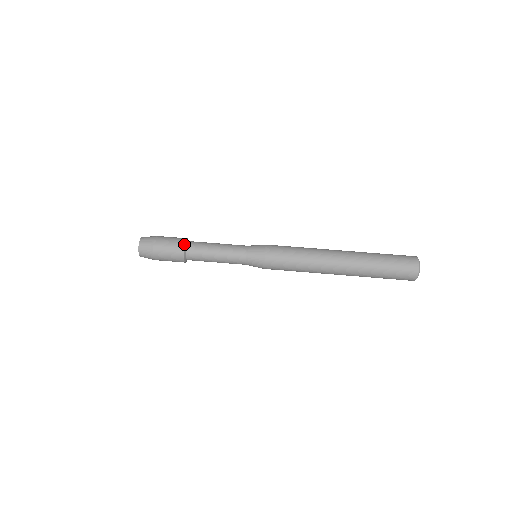
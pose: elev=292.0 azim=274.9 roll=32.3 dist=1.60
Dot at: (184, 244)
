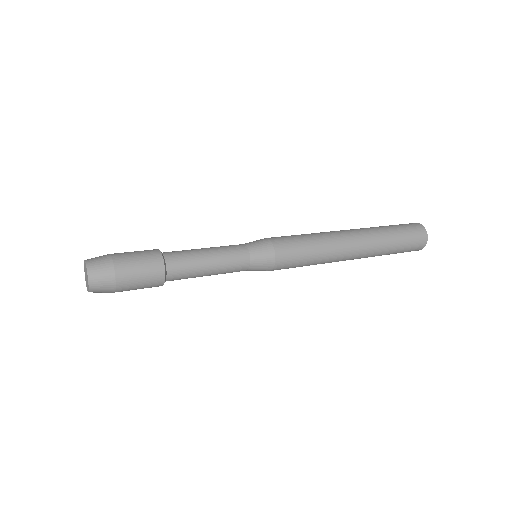
Dot at: (158, 249)
